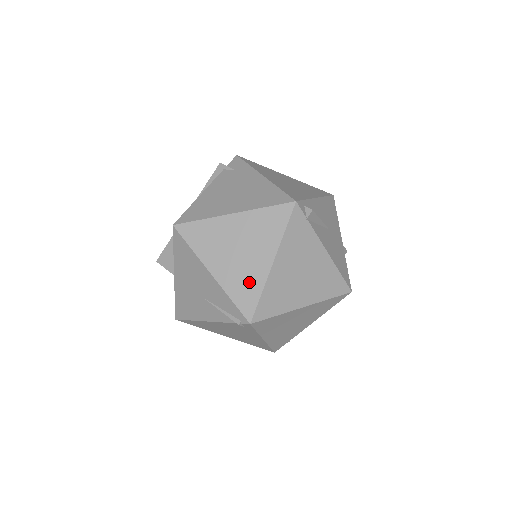
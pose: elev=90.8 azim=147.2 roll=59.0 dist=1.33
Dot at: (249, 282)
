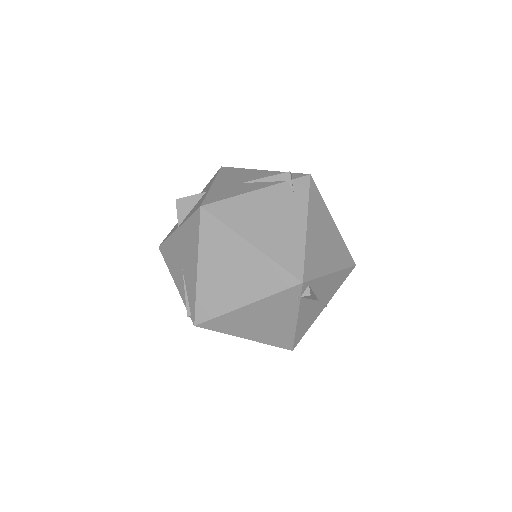
Dot at: (218, 300)
